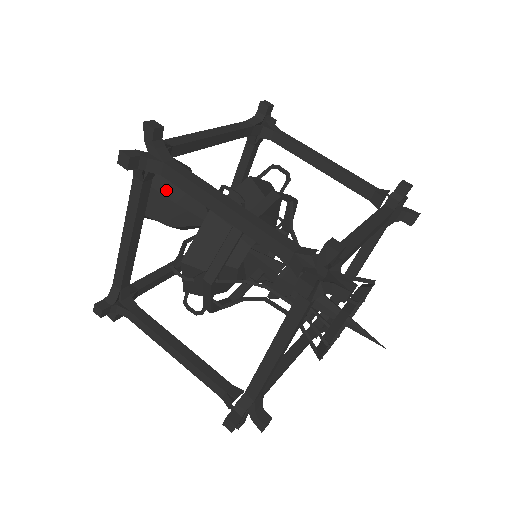
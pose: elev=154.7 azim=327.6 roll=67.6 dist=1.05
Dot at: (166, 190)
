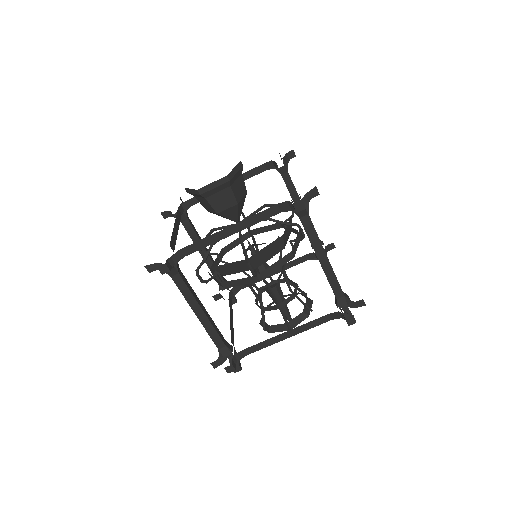
Dot at: (235, 190)
